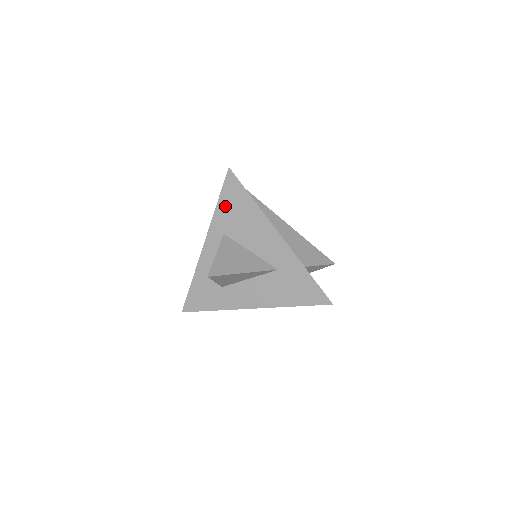
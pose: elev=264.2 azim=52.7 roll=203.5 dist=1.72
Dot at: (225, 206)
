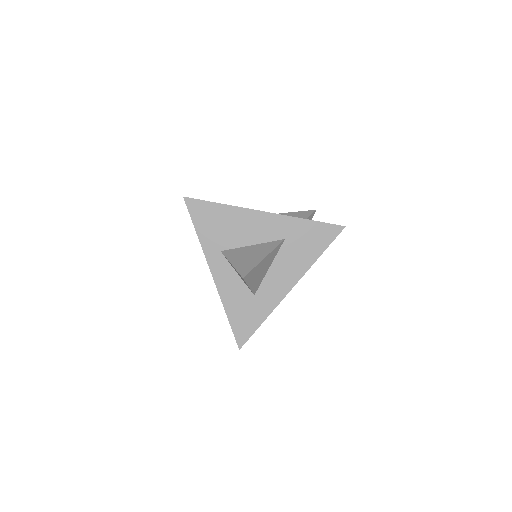
Dot at: (204, 229)
